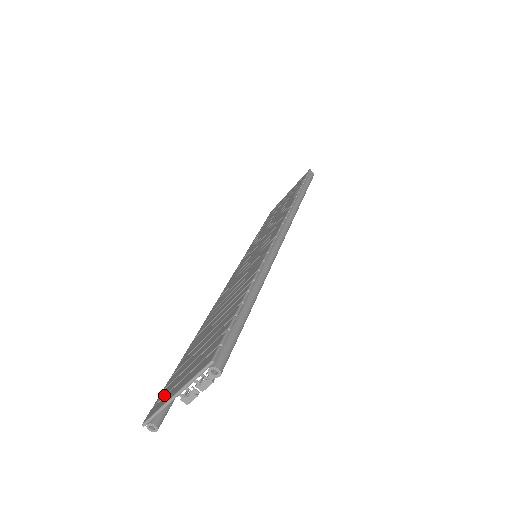
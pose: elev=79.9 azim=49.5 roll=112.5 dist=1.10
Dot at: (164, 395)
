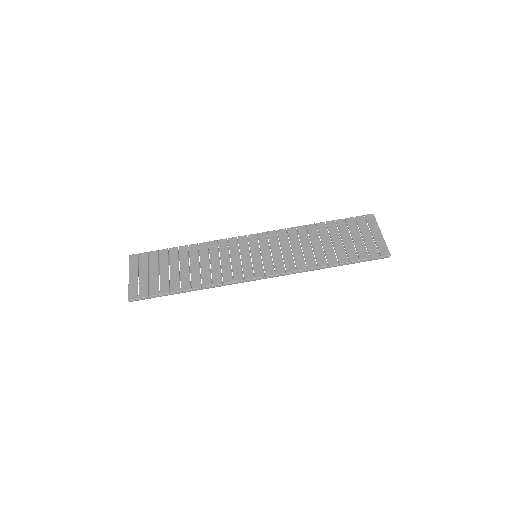
Dot at: (140, 261)
